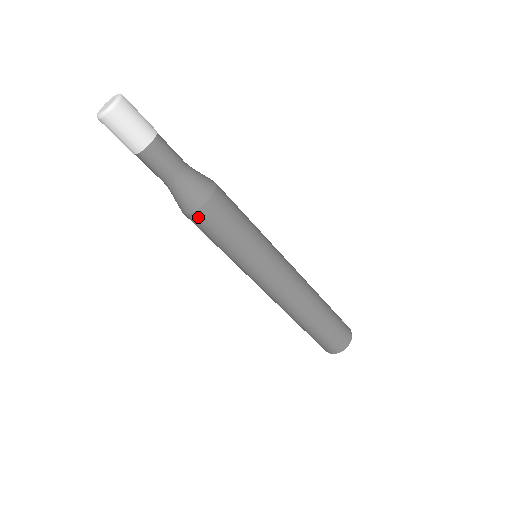
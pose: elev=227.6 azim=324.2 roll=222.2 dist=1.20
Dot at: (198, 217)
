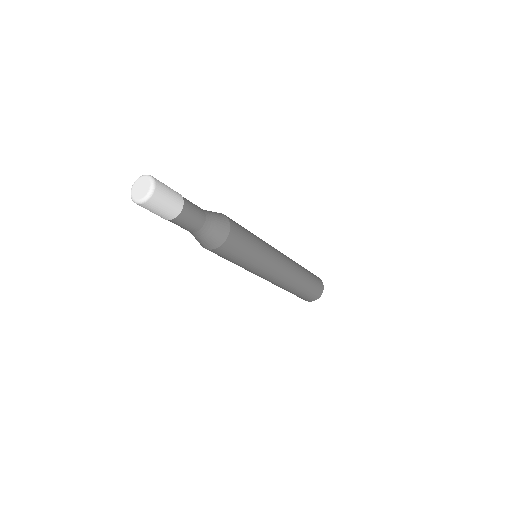
Dot at: (228, 244)
